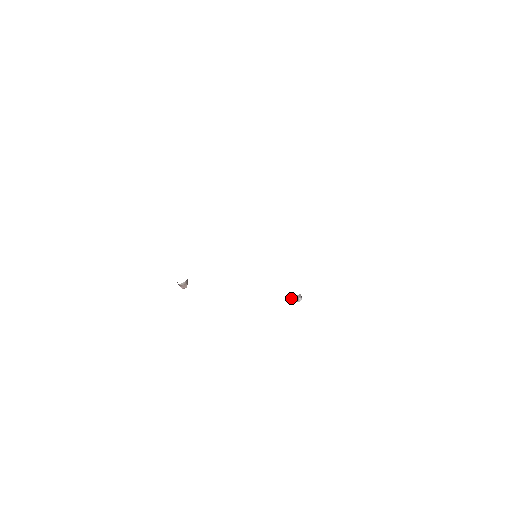
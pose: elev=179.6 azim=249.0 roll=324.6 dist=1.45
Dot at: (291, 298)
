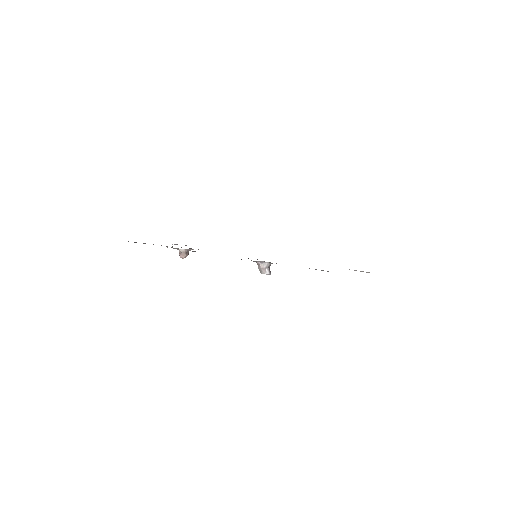
Dot at: (260, 268)
